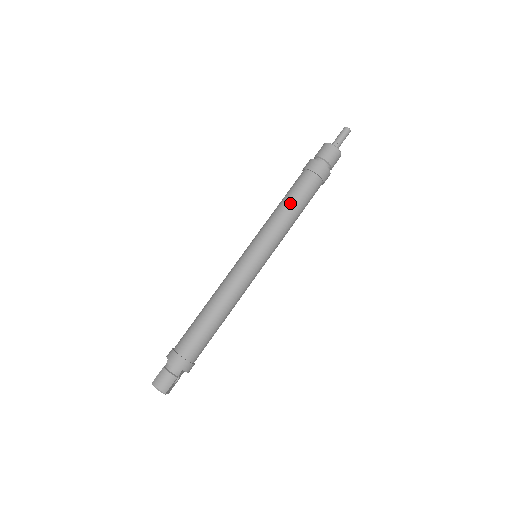
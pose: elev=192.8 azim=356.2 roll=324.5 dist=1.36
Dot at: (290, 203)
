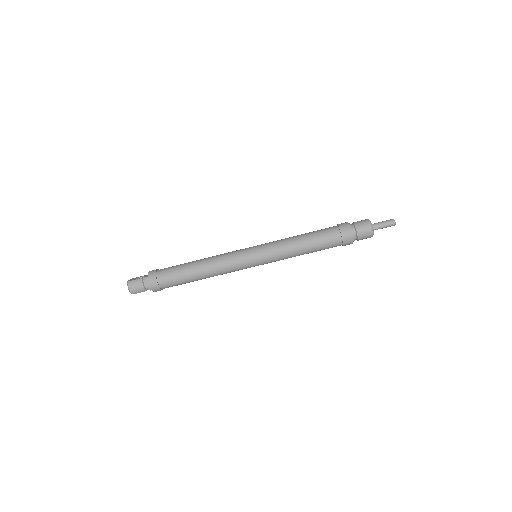
Dot at: (307, 244)
